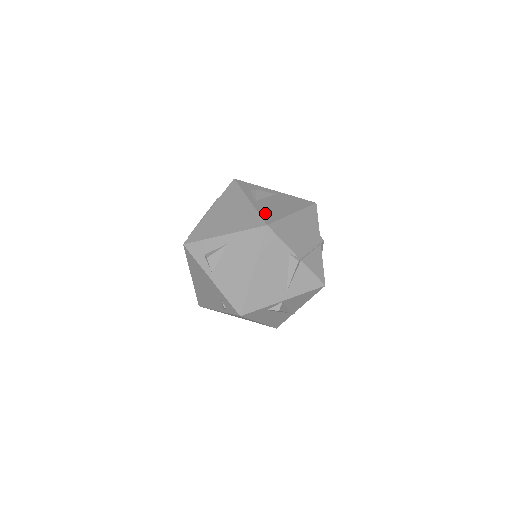
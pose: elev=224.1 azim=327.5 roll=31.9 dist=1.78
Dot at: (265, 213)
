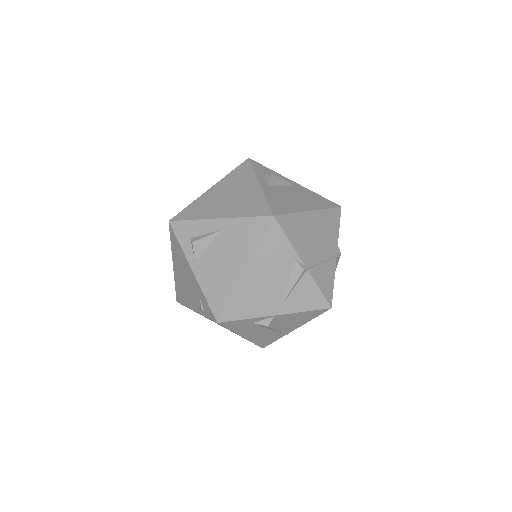
Dot at: (275, 202)
